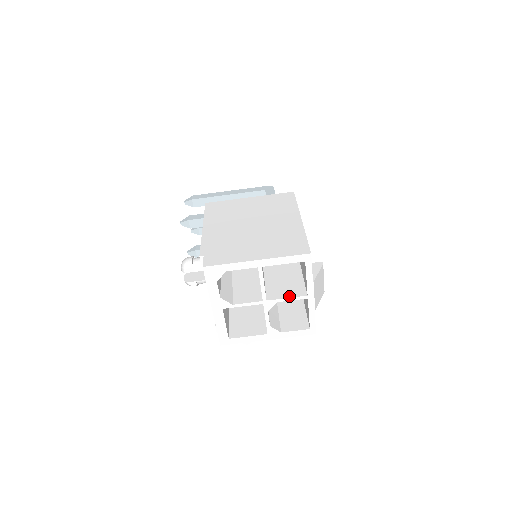
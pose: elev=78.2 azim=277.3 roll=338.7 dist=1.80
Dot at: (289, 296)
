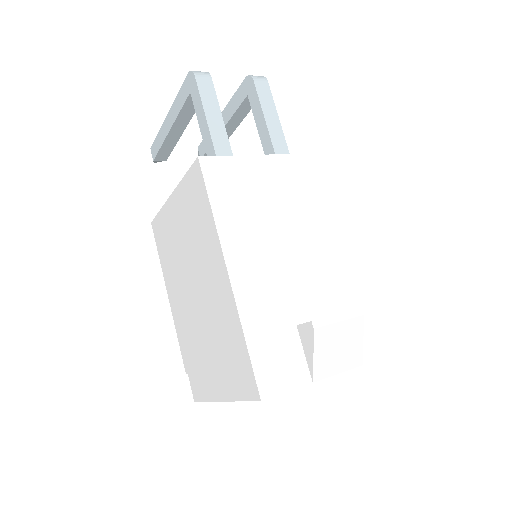
Dot at: occluded
